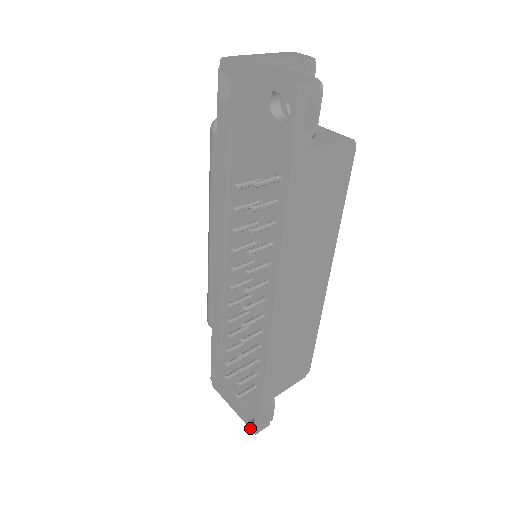
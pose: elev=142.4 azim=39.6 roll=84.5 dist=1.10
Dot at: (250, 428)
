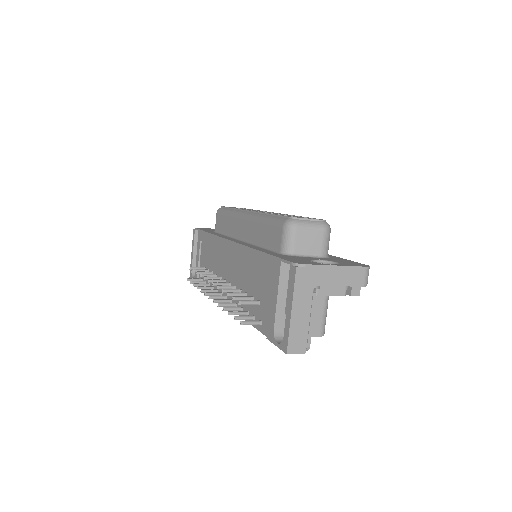
Dot at: (190, 273)
